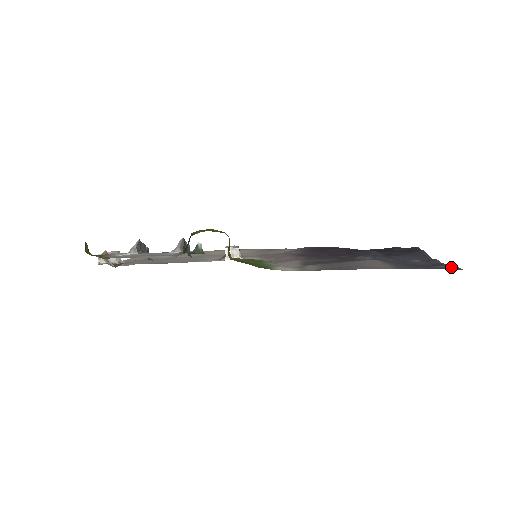
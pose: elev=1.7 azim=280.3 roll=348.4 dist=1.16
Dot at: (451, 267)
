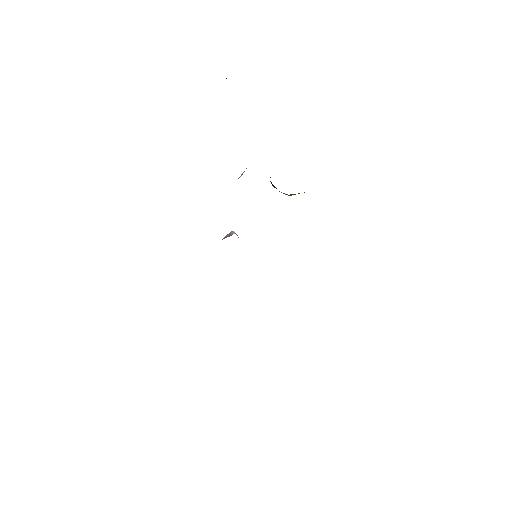
Dot at: occluded
